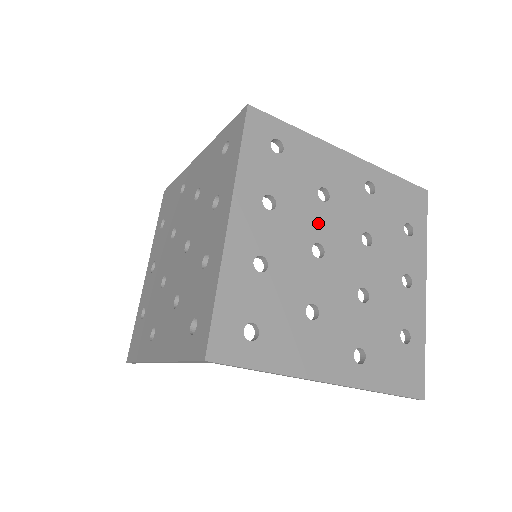
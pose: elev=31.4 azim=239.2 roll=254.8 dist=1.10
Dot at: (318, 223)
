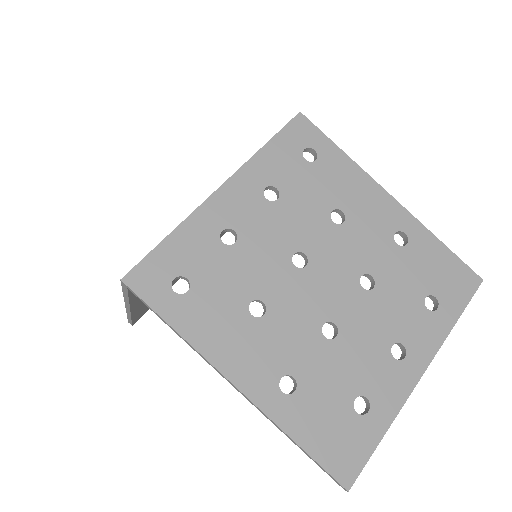
Dot at: (315, 237)
